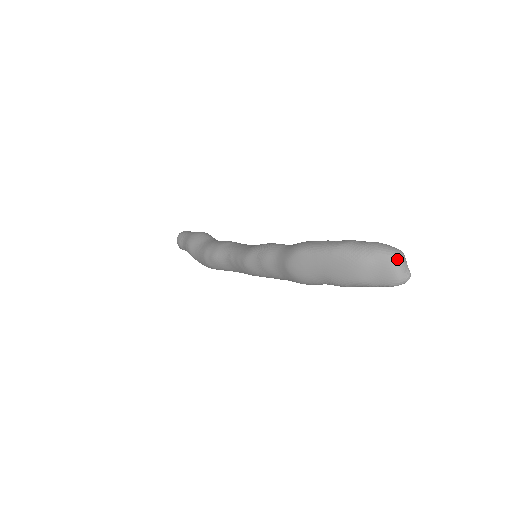
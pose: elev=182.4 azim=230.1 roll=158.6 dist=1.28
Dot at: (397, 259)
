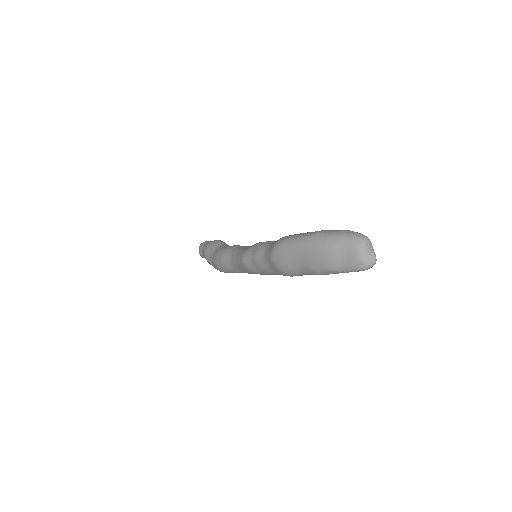
Dot at: (361, 244)
